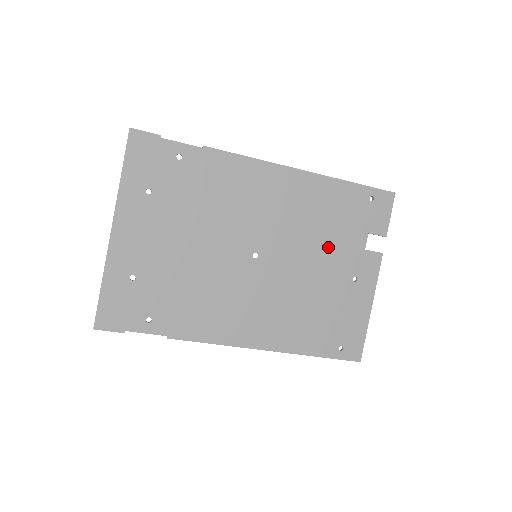
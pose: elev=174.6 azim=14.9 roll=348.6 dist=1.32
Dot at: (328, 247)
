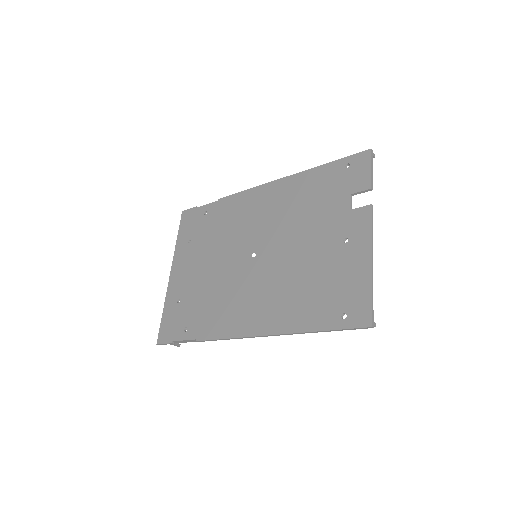
Dot at: (313, 223)
